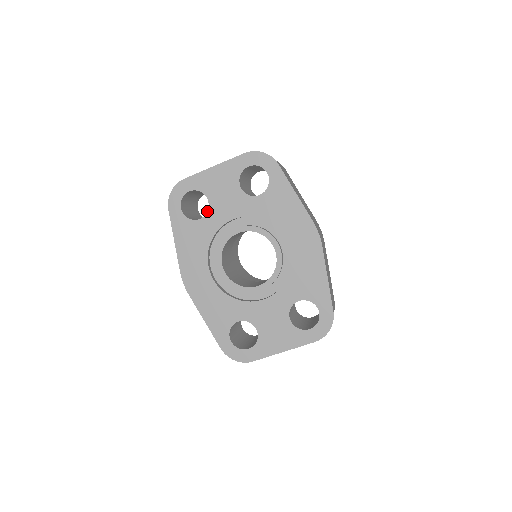
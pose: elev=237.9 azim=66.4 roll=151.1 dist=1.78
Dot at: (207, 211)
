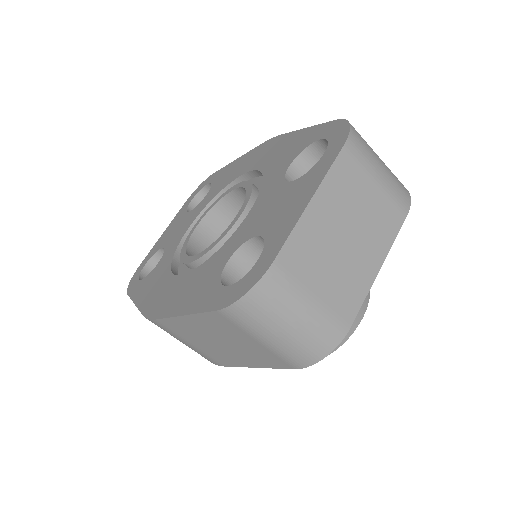
Dot at: (163, 253)
